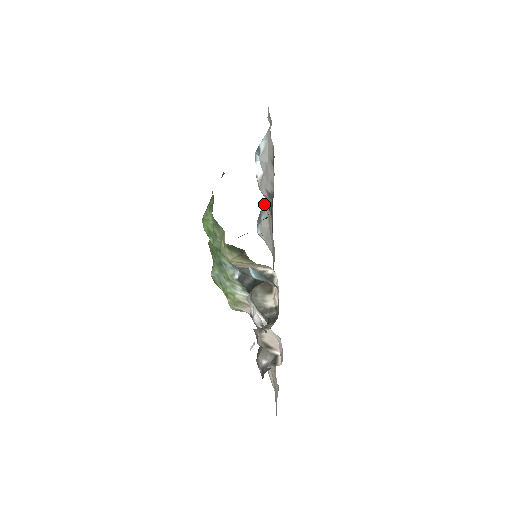
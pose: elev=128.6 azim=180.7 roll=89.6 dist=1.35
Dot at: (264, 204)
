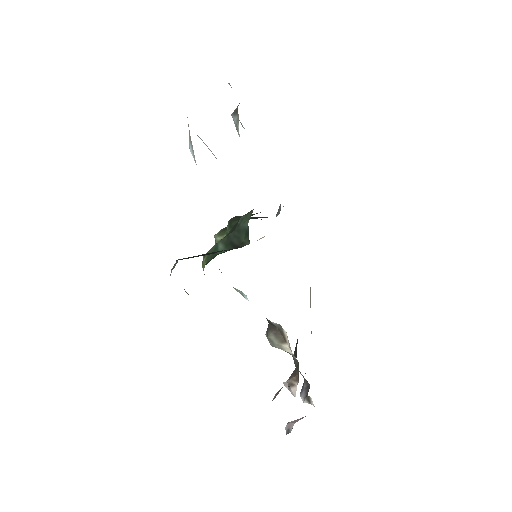
Dot at: (234, 123)
